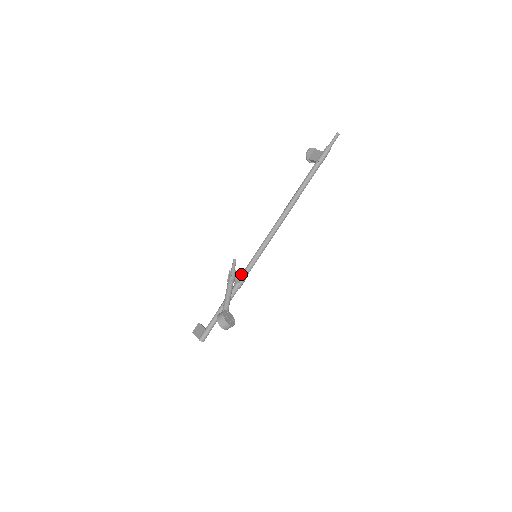
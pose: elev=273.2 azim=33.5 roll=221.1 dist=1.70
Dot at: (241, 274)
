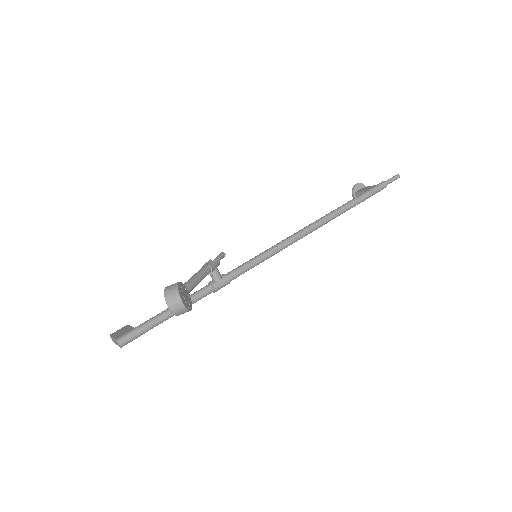
Dot at: occluded
